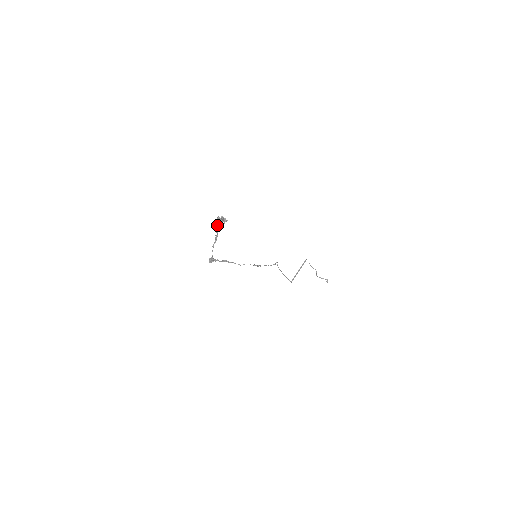
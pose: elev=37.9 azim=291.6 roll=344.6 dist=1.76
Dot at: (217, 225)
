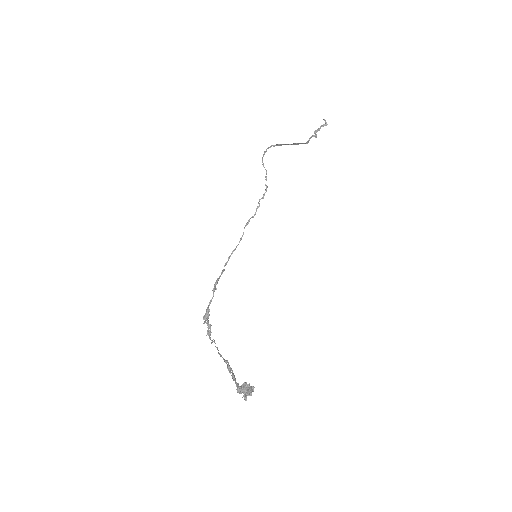
Dot at: occluded
